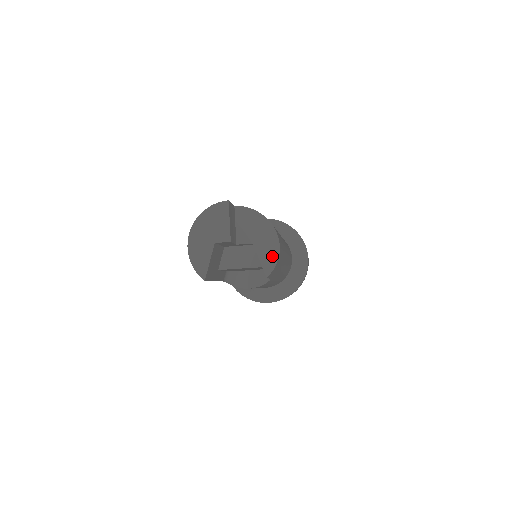
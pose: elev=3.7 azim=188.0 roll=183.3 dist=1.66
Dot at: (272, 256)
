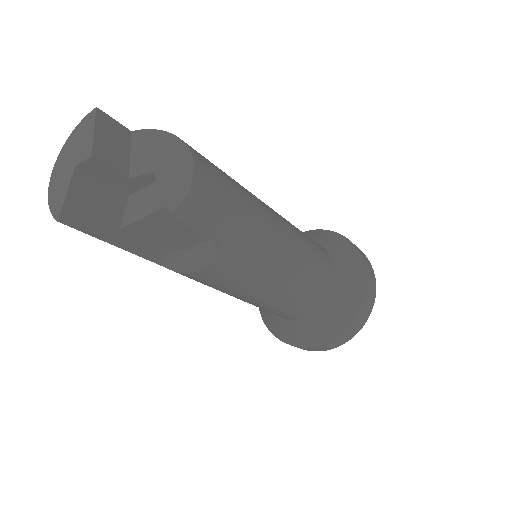
Dot at: (181, 183)
